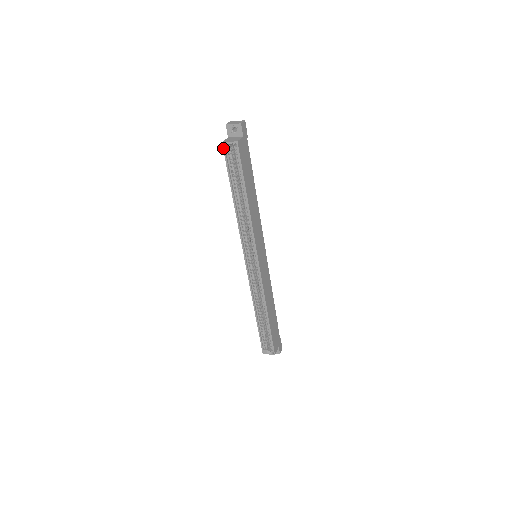
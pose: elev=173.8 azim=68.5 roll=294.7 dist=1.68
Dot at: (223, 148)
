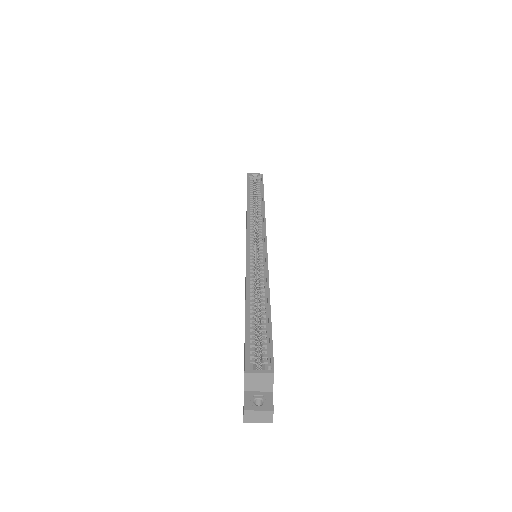
Dot at: (247, 175)
